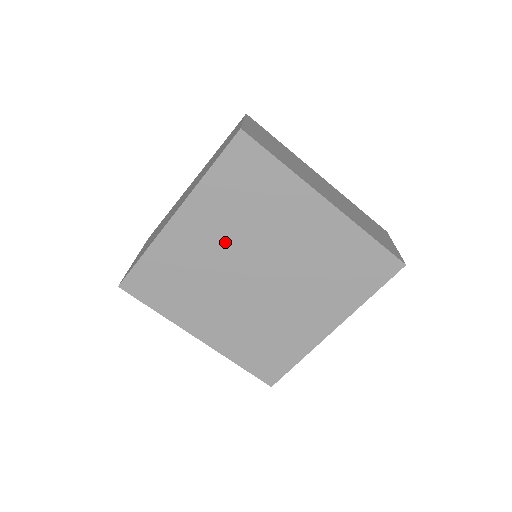
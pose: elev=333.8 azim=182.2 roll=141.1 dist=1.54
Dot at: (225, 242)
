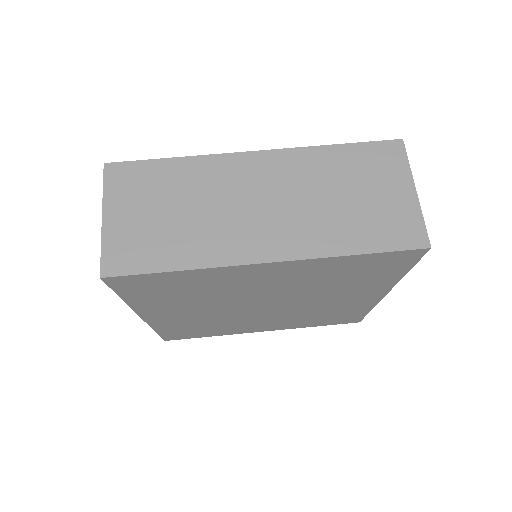
Dot at: (206, 309)
